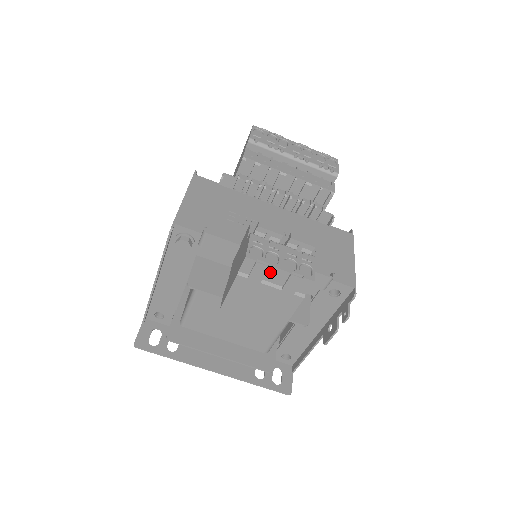
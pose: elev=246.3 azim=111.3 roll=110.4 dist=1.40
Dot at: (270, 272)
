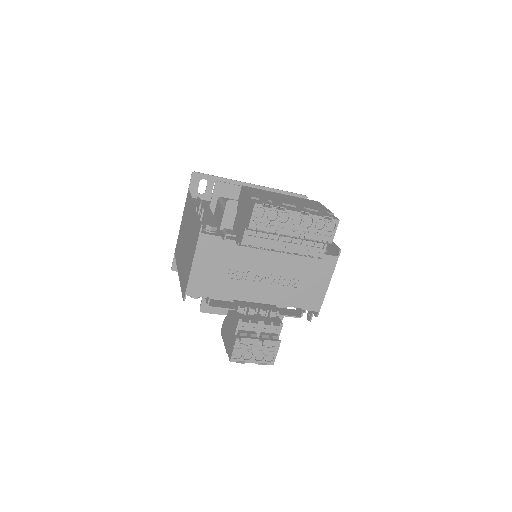
Dot at: occluded
